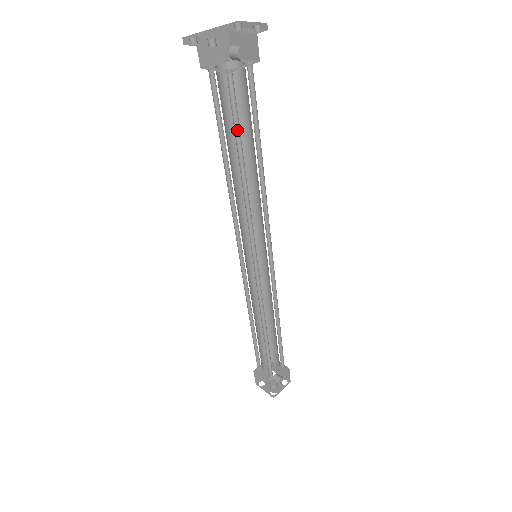
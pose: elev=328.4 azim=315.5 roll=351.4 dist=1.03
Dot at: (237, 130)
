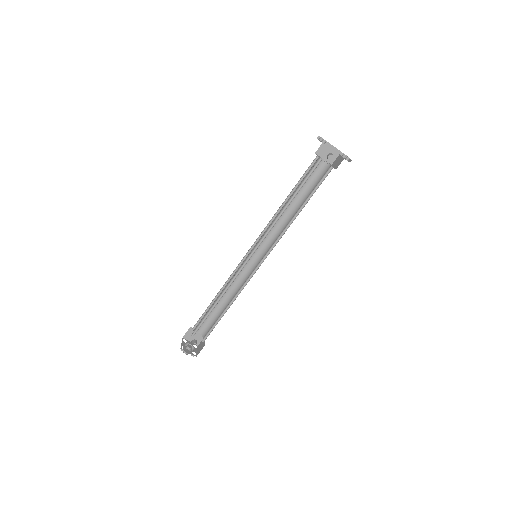
Dot at: occluded
